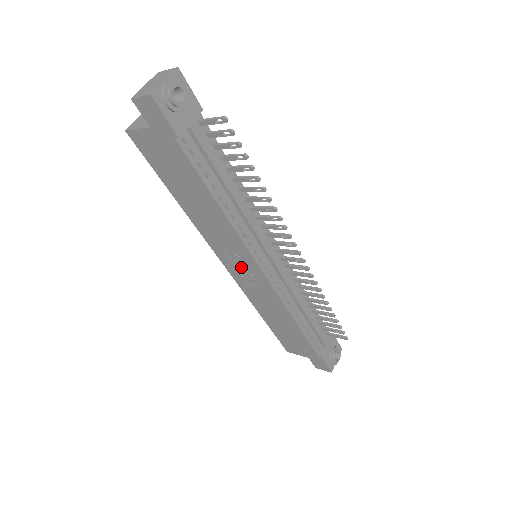
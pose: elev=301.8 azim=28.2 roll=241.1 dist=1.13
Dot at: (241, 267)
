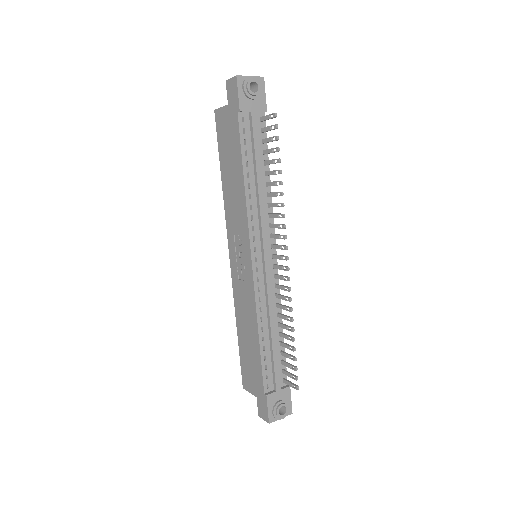
Dot at: (239, 255)
